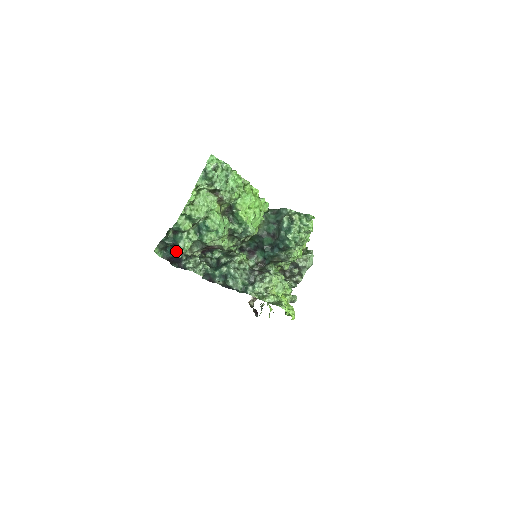
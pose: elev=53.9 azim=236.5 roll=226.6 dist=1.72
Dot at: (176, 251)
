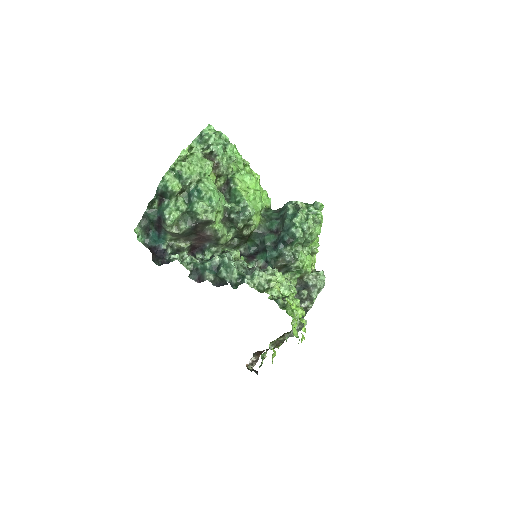
Dot at: (160, 240)
